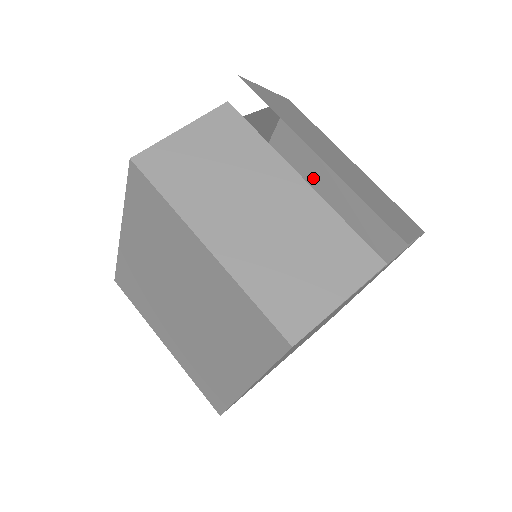
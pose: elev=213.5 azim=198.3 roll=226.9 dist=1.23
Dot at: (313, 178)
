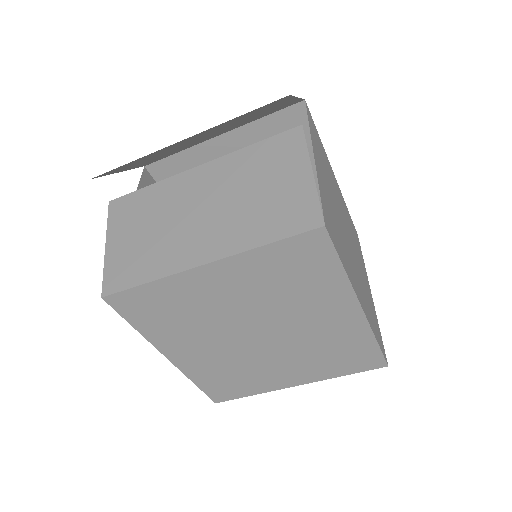
Dot at: occluded
